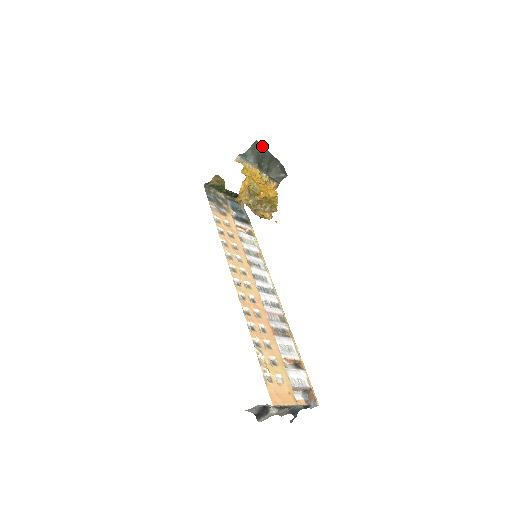
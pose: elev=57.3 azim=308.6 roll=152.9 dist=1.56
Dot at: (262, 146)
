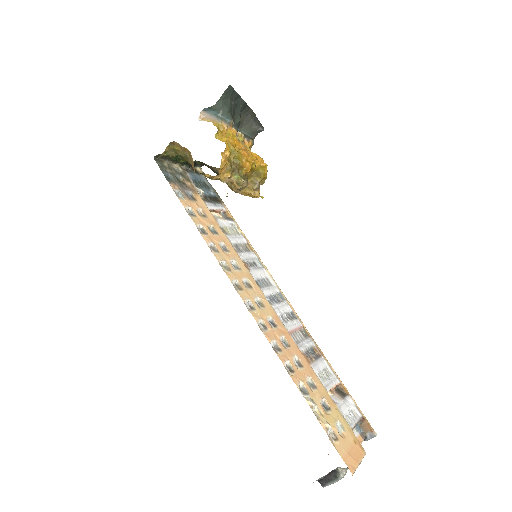
Dot at: (234, 92)
